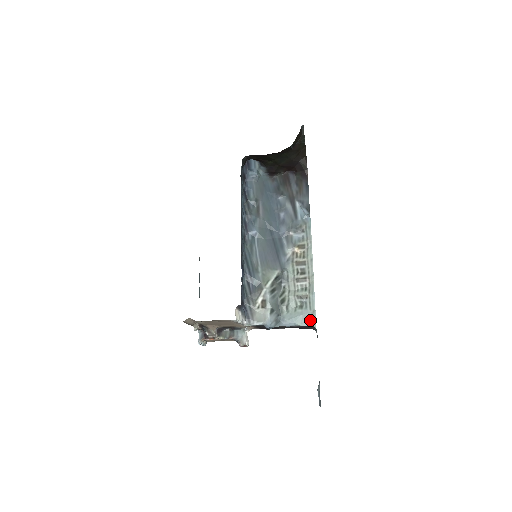
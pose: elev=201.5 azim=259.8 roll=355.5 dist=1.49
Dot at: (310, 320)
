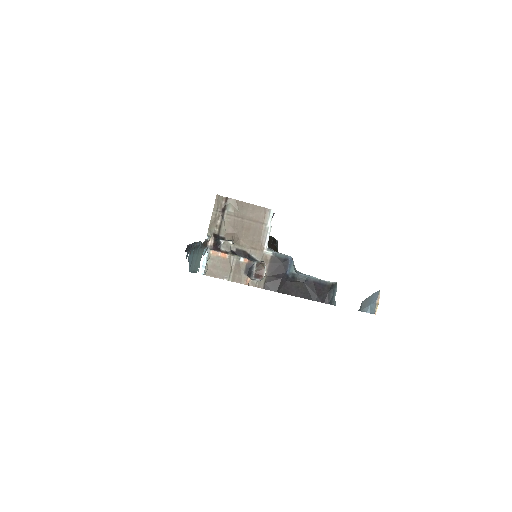
Dot at: (326, 281)
